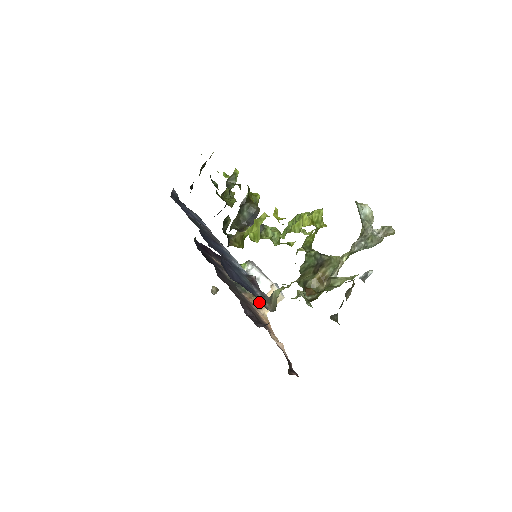
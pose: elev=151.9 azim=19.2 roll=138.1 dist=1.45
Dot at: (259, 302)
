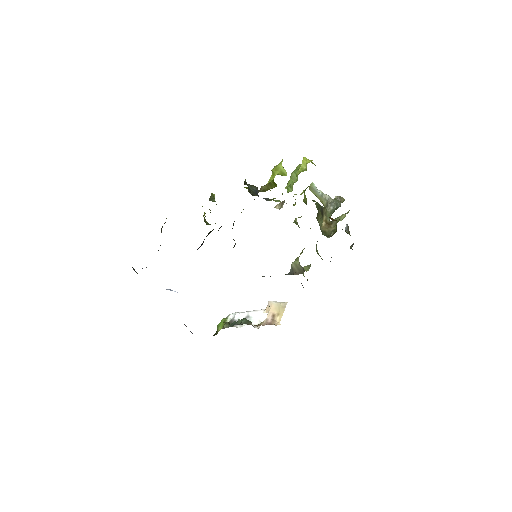
Dot at: (266, 321)
